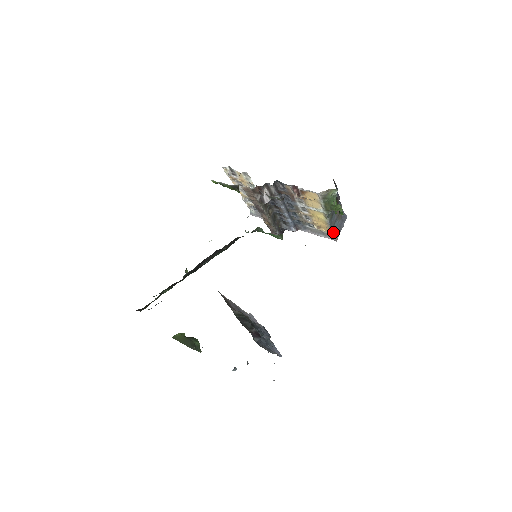
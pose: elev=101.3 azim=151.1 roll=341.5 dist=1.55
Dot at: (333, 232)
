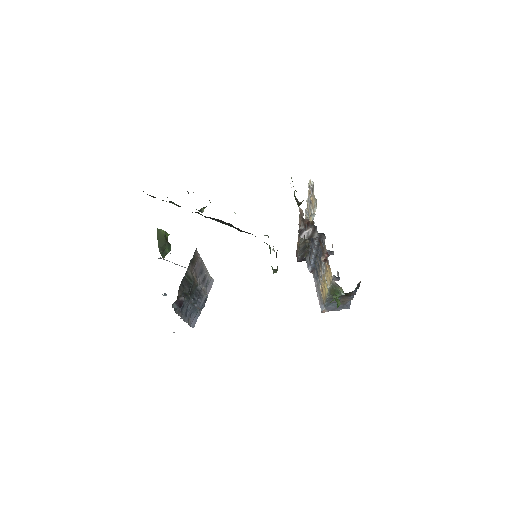
Dot at: (326, 305)
